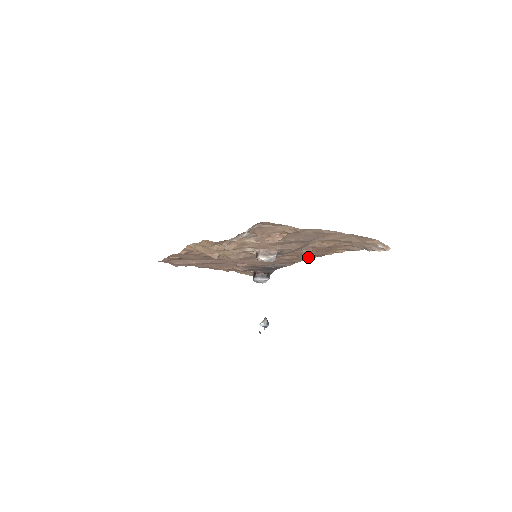
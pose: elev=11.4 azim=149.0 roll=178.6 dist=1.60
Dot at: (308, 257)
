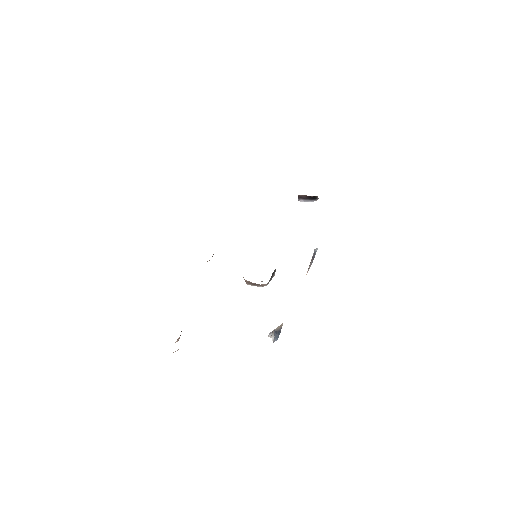
Dot at: occluded
